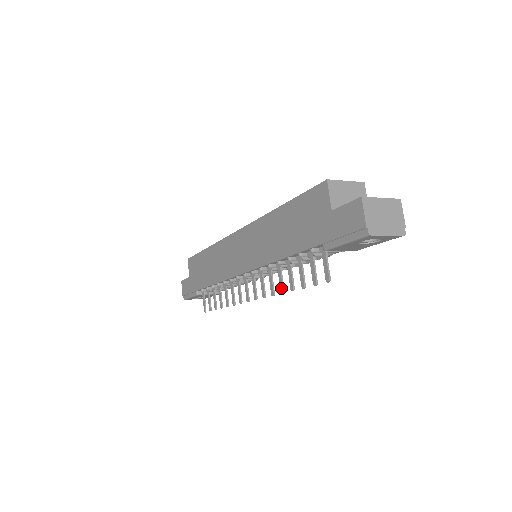
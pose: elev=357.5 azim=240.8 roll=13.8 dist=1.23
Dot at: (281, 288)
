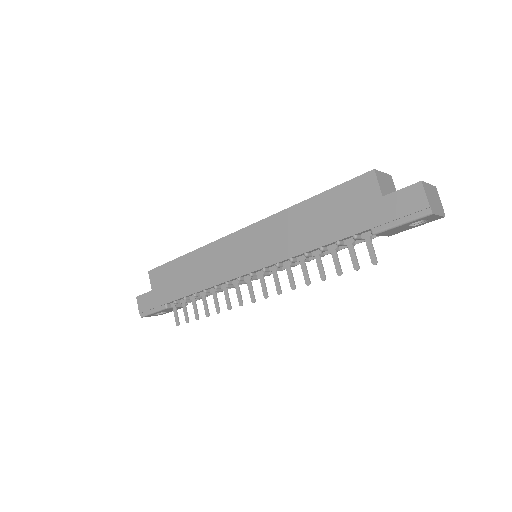
Dot at: (307, 280)
